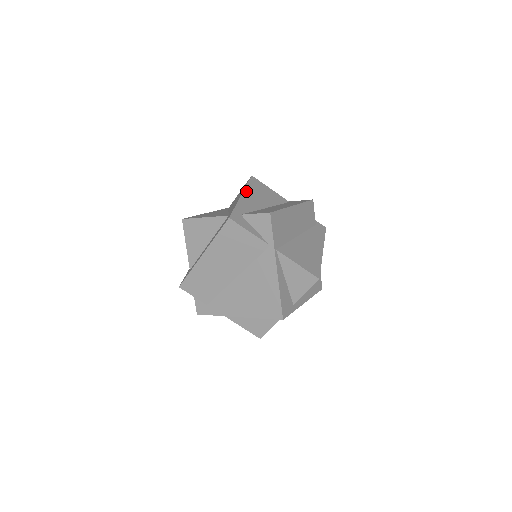
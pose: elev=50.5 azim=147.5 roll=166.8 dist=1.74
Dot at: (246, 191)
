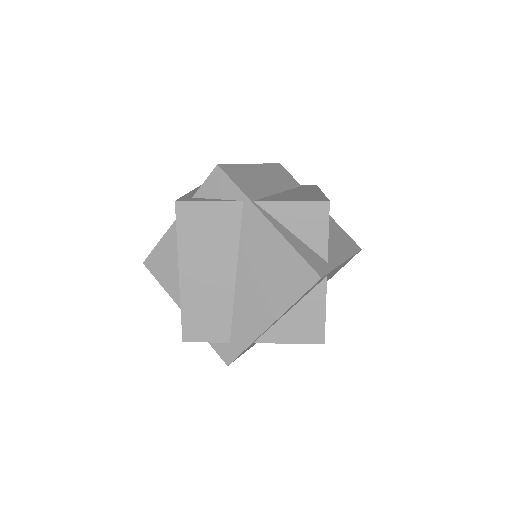
Dot at: (196, 190)
